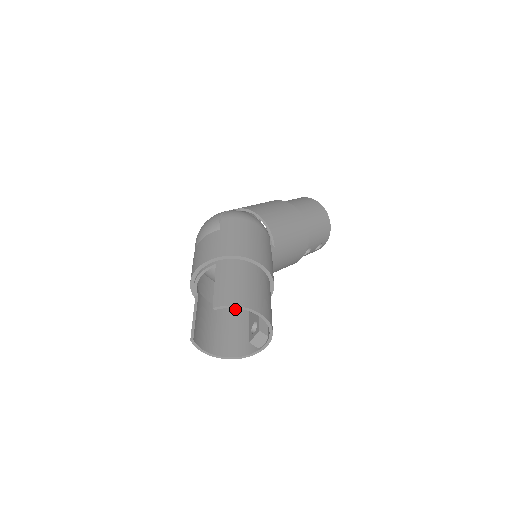
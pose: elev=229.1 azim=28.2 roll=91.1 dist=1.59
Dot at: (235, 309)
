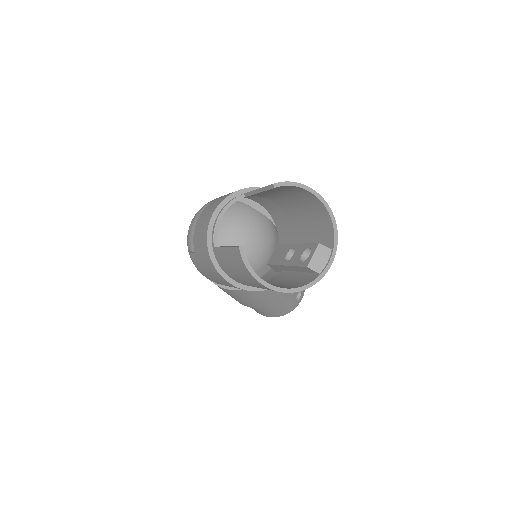
Dot at: occluded
